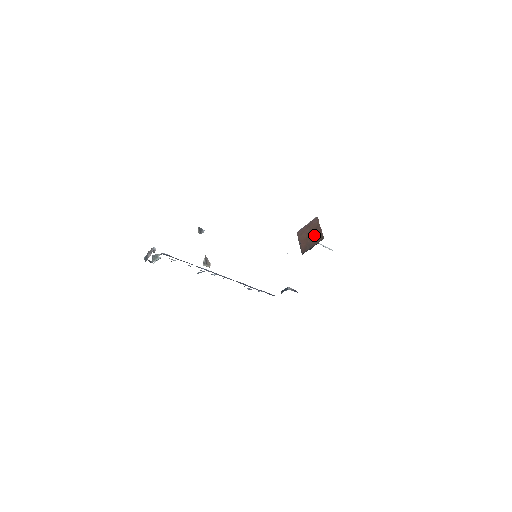
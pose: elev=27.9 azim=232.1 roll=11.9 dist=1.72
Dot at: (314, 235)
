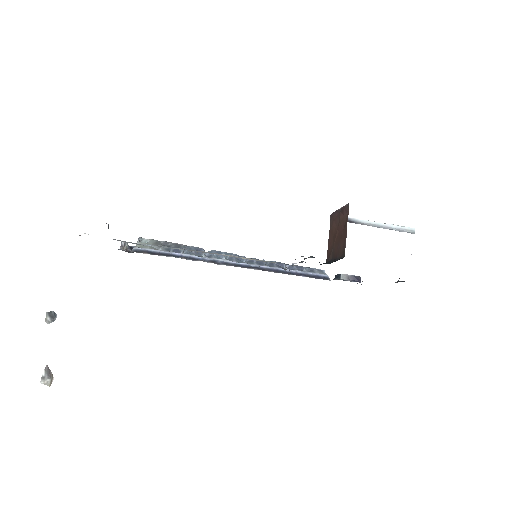
Dot at: (339, 238)
